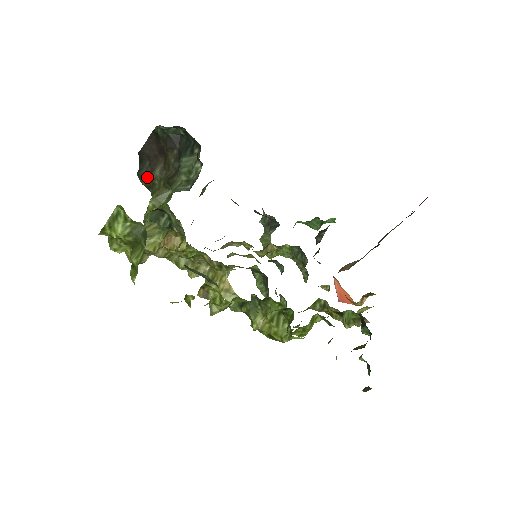
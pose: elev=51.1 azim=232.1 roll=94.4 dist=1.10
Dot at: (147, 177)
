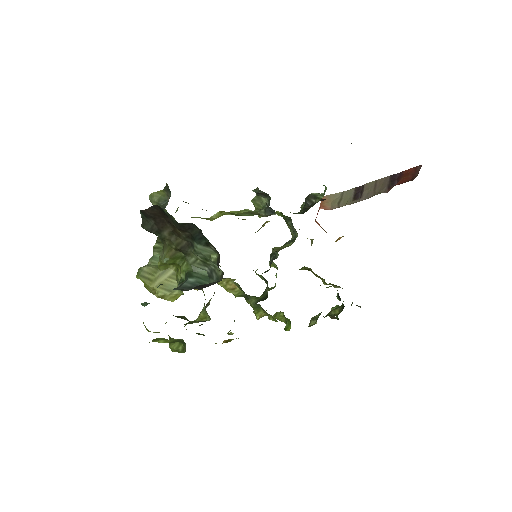
Dot at: (154, 233)
